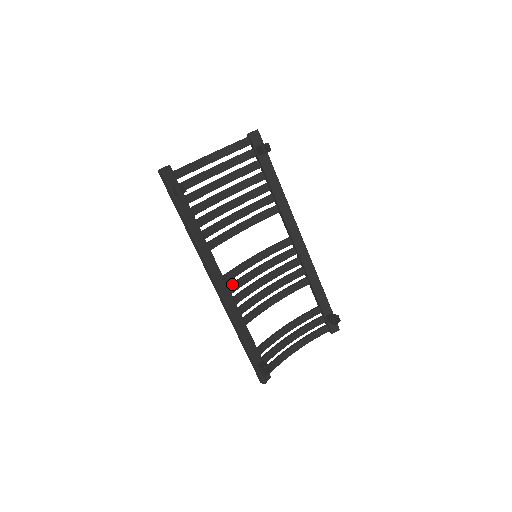
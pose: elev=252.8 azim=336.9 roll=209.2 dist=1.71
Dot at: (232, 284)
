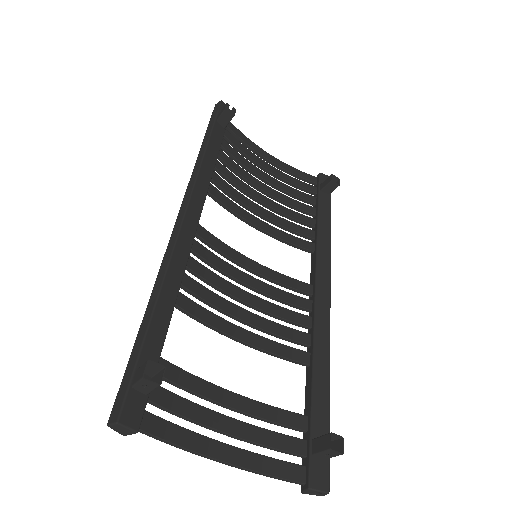
Dot at: (201, 244)
